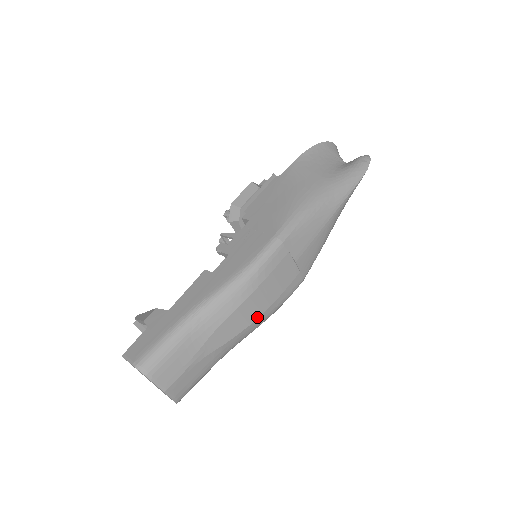
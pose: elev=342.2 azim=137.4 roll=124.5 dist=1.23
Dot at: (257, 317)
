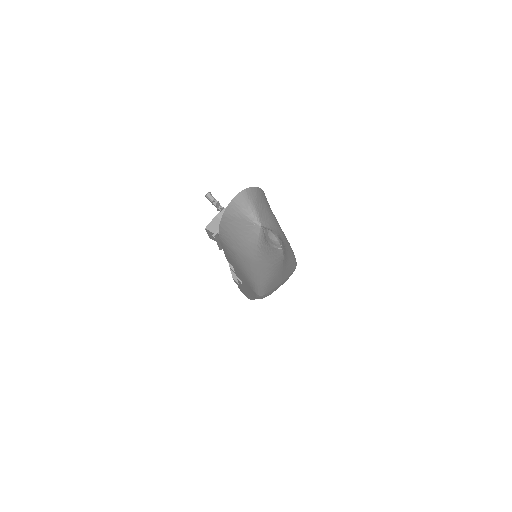
Dot at: occluded
